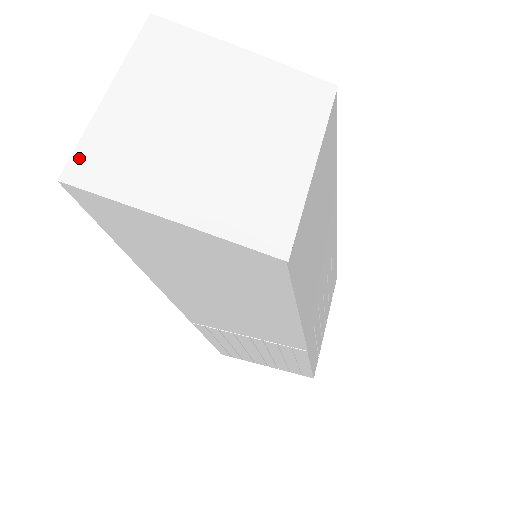
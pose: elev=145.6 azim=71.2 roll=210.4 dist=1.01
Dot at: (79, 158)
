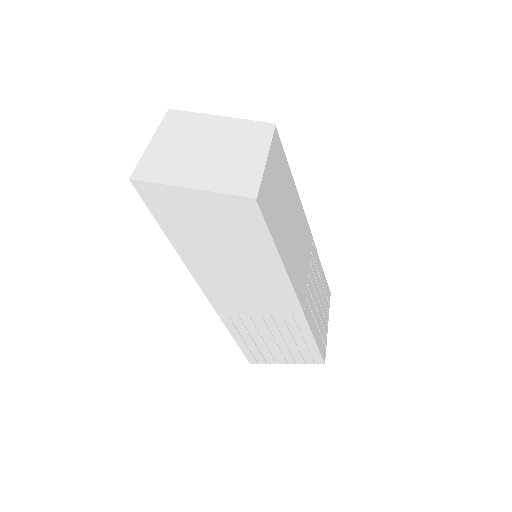
Dot at: (139, 169)
